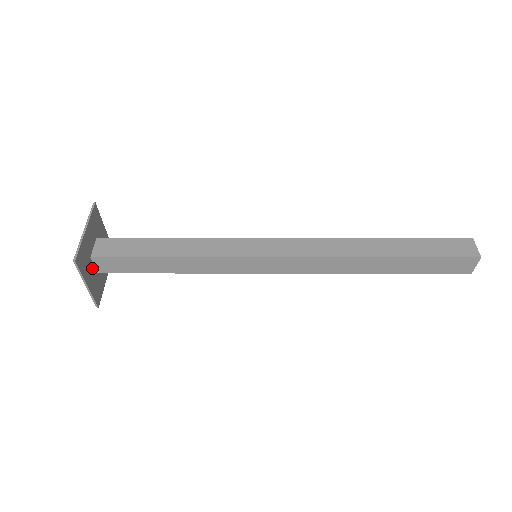
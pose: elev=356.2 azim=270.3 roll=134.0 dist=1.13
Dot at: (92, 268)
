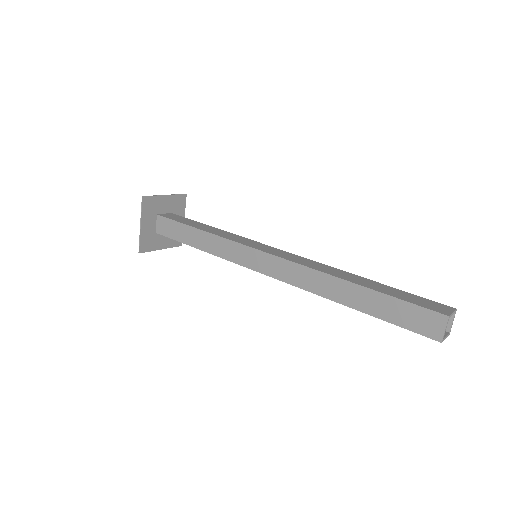
Dot at: (162, 235)
